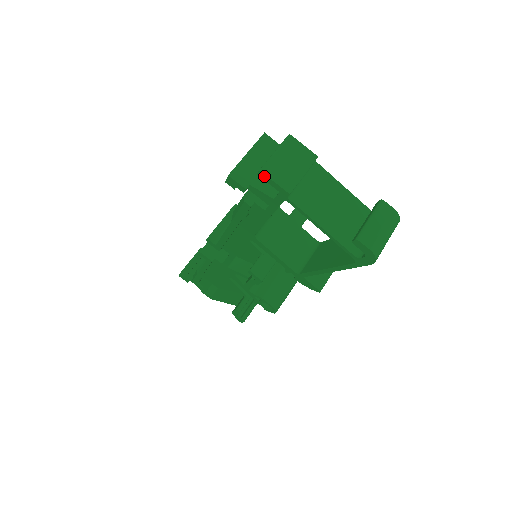
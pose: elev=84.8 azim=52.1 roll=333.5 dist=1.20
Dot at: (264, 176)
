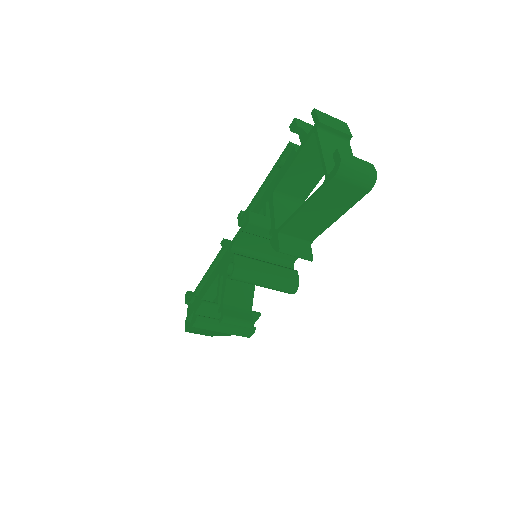
Dot at: (314, 112)
